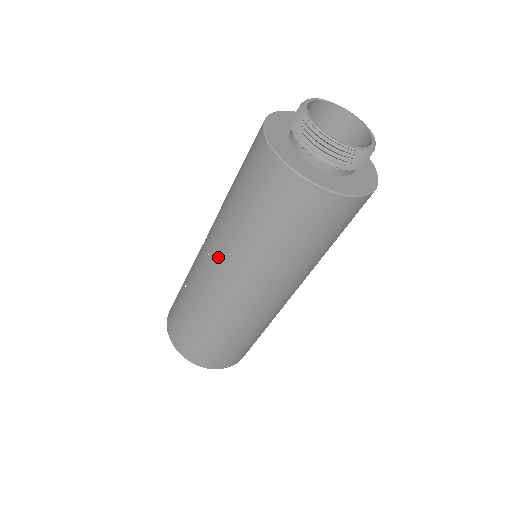
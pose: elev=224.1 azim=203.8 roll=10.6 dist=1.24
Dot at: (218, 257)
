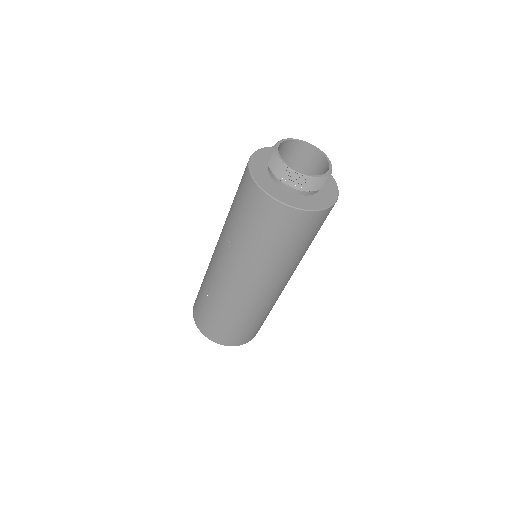
Dot at: (234, 269)
